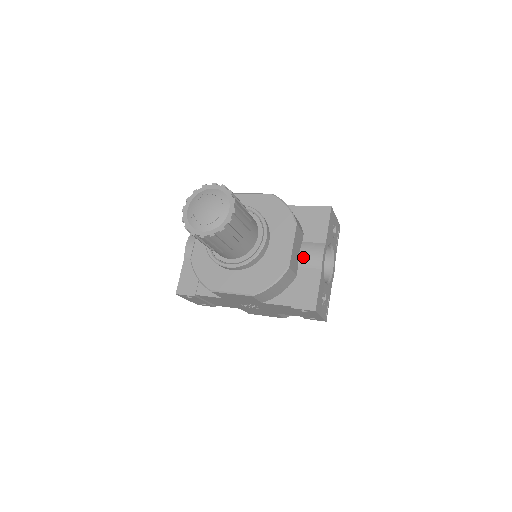
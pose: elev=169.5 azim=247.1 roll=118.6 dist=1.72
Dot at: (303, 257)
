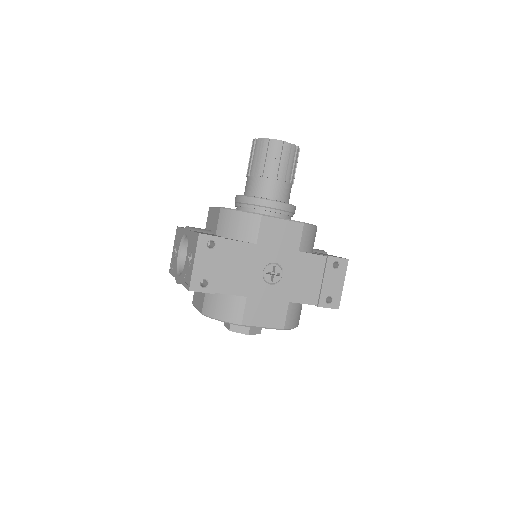
Dot at: occluded
